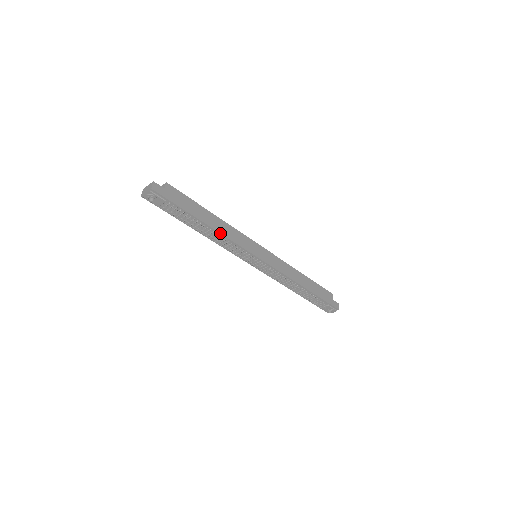
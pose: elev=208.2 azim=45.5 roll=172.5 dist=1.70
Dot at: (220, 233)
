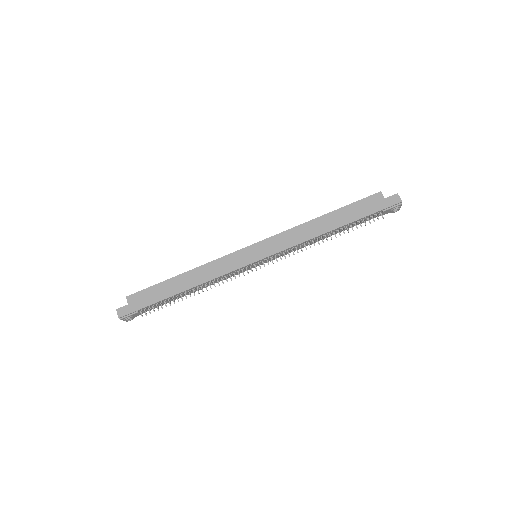
Dot at: (199, 285)
